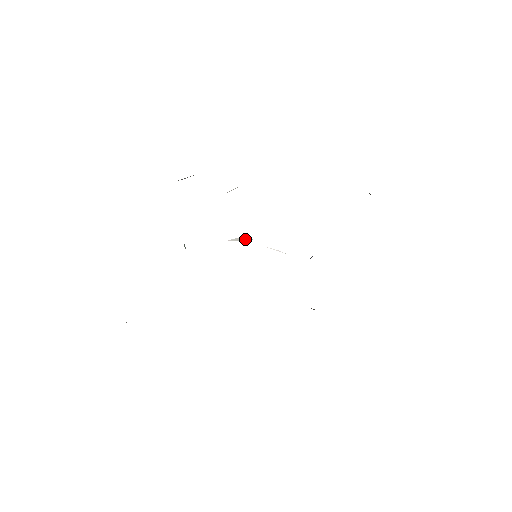
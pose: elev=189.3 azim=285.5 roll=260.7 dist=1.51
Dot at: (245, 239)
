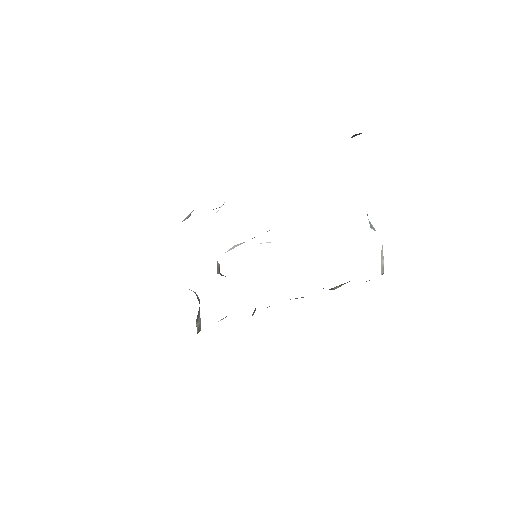
Dot at: (239, 244)
